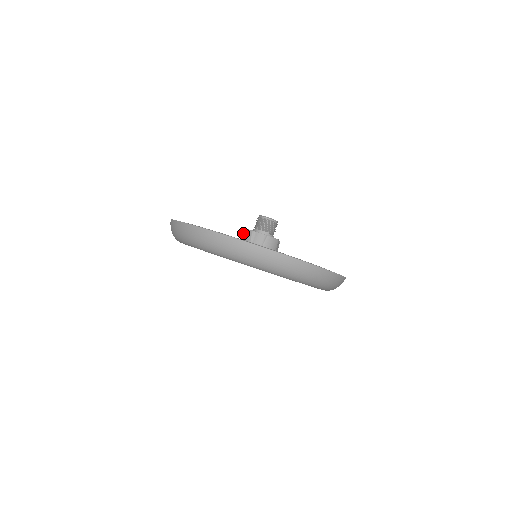
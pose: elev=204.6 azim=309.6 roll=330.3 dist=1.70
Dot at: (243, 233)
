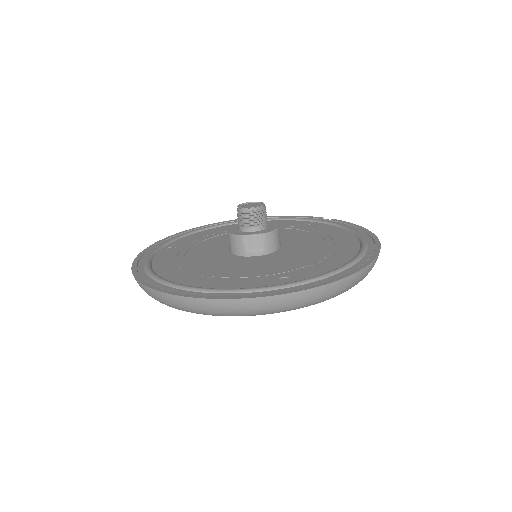
Dot at: (229, 239)
